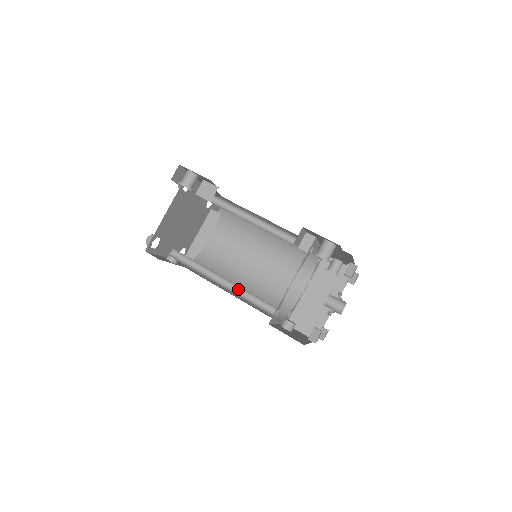
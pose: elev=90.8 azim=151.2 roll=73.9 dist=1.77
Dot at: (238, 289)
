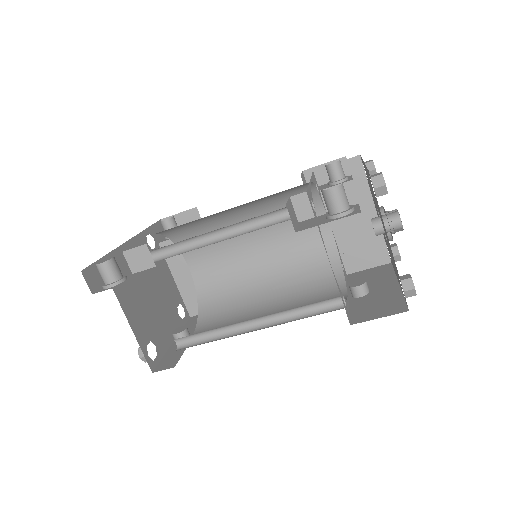
Dot at: (279, 315)
